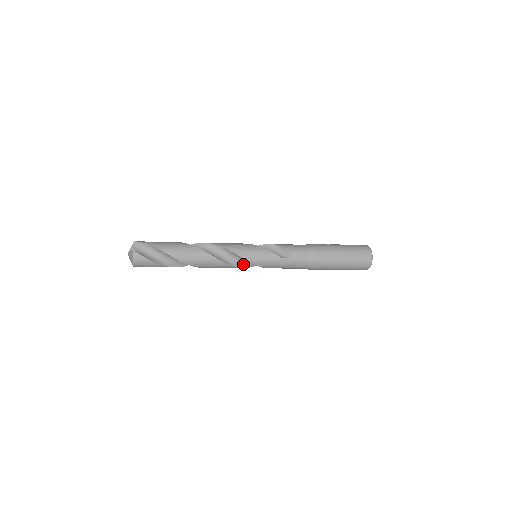
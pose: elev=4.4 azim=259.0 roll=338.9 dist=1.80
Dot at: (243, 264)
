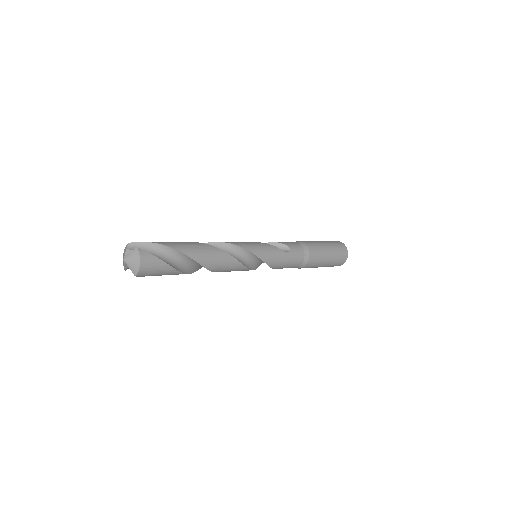
Dot at: (248, 265)
